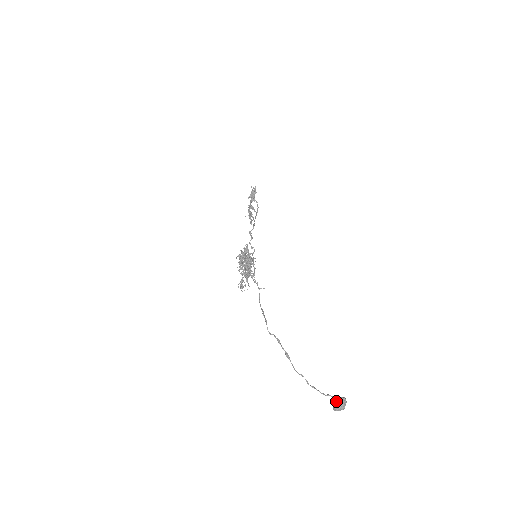
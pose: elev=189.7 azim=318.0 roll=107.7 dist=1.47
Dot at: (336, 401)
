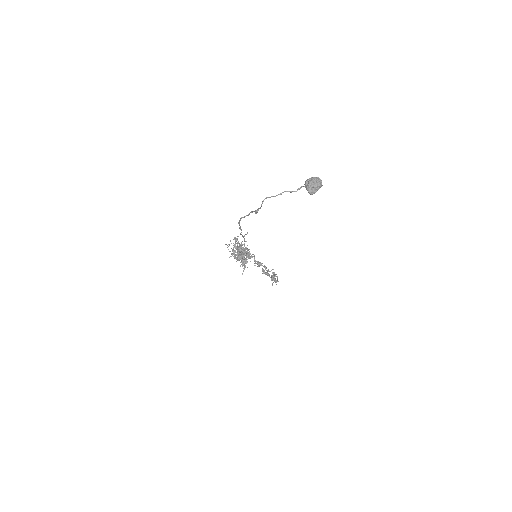
Dot at: (305, 182)
